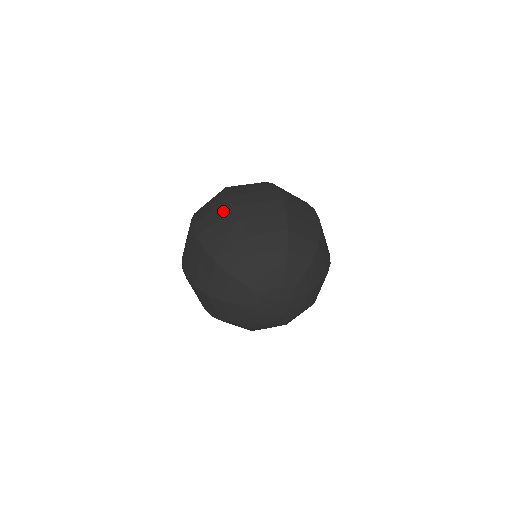
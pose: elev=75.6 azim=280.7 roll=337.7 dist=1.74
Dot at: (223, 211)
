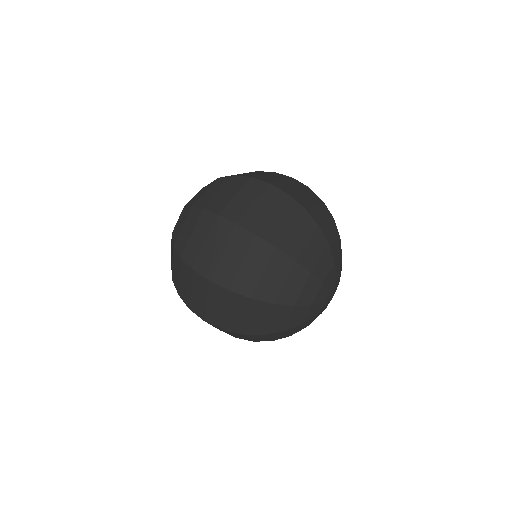
Dot at: (222, 299)
